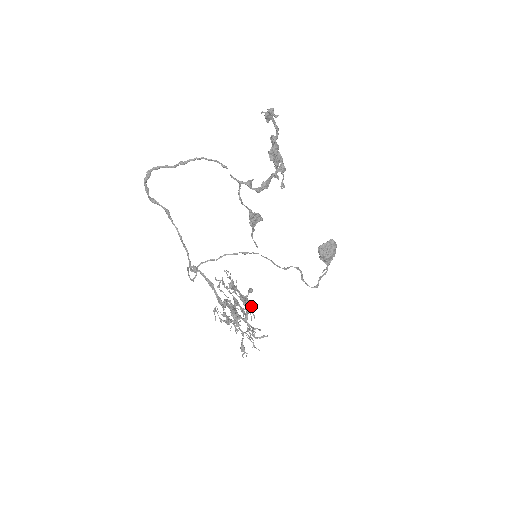
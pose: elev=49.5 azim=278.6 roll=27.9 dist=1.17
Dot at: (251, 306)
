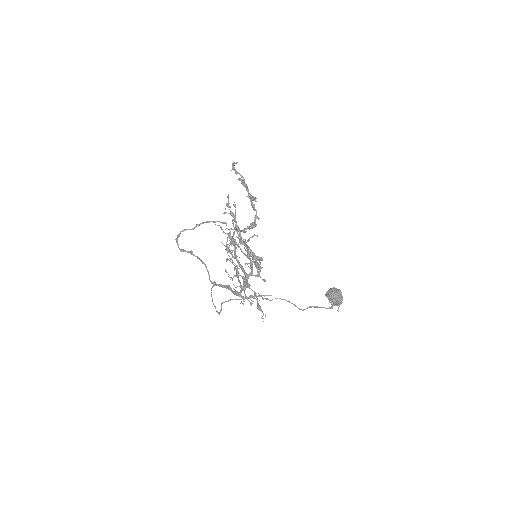
Dot at: (250, 252)
